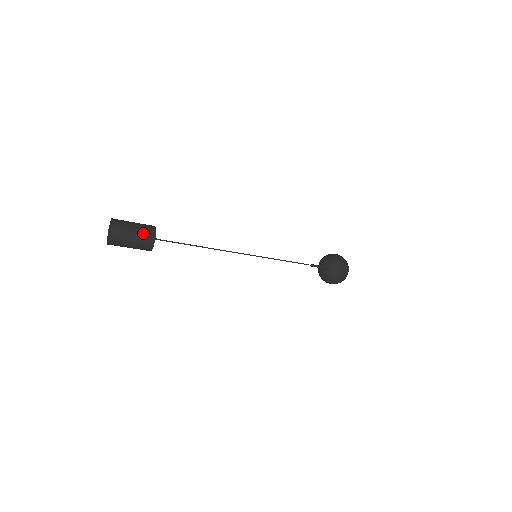
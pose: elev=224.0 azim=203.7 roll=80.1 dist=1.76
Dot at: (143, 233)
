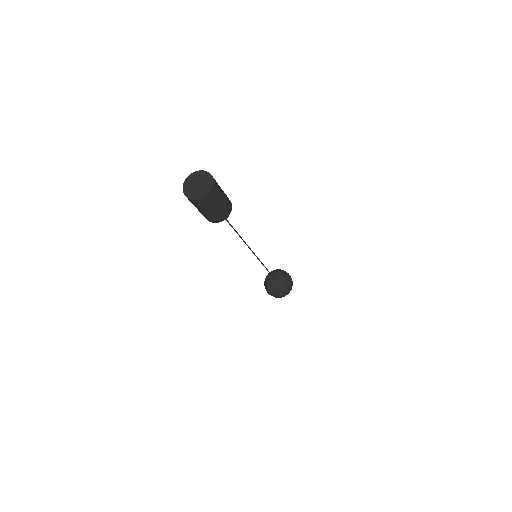
Dot at: (225, 208)
